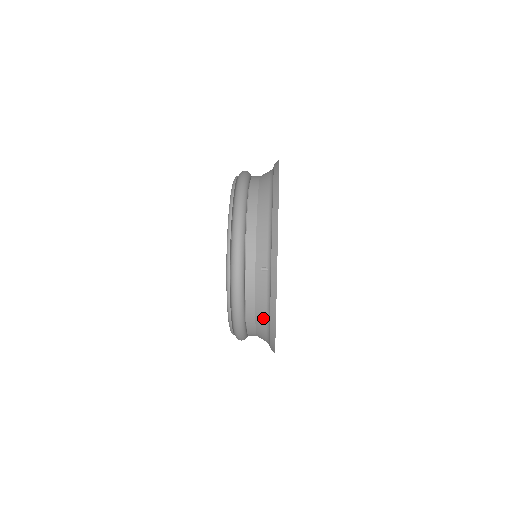
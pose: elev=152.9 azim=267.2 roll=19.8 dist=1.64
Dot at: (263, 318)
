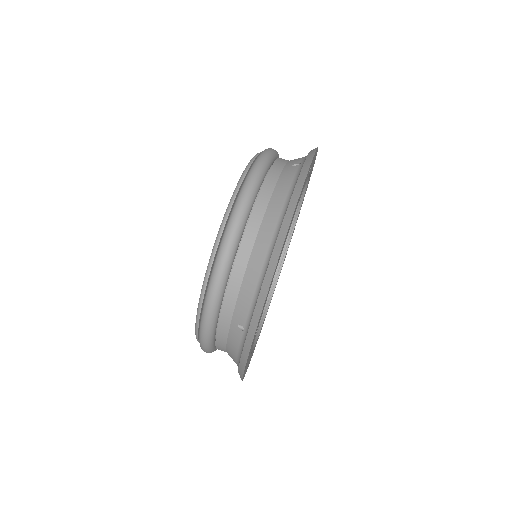
Dot at: (233, 359)
